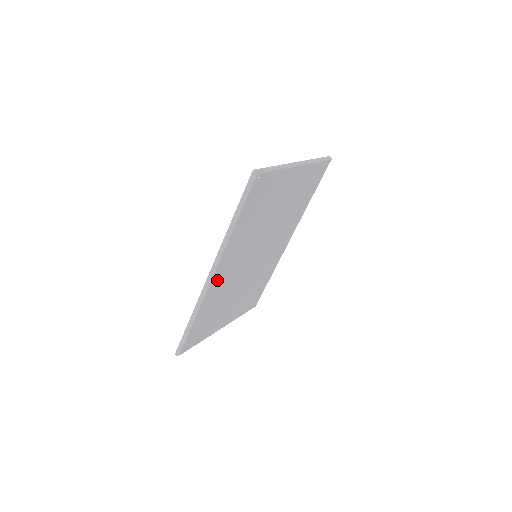
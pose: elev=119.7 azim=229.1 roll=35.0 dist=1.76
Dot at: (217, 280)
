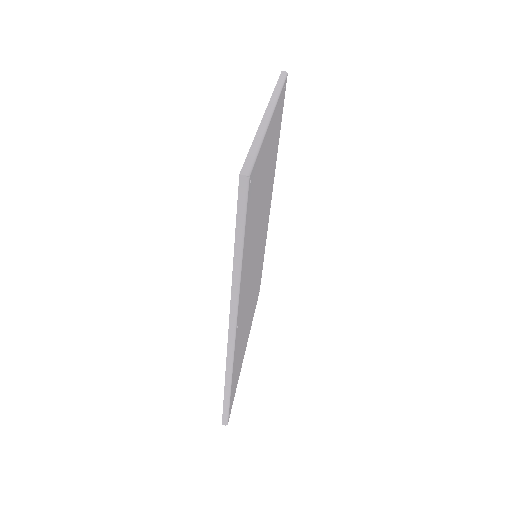
Dot at: (238, 328)
